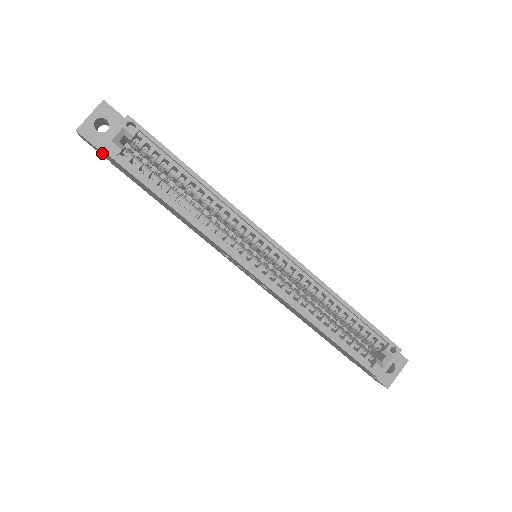
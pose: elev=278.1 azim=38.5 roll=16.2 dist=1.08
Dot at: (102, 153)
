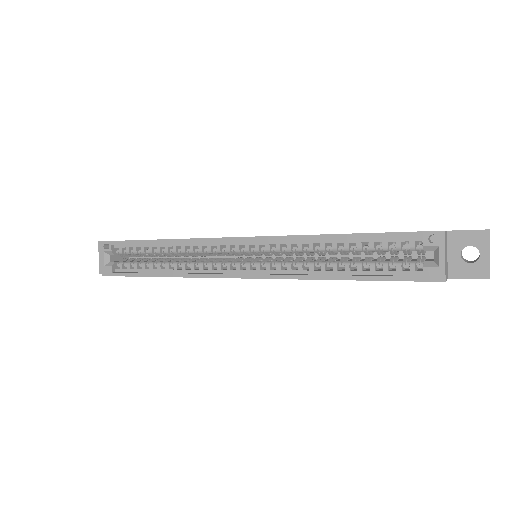
Dot at: occluded
